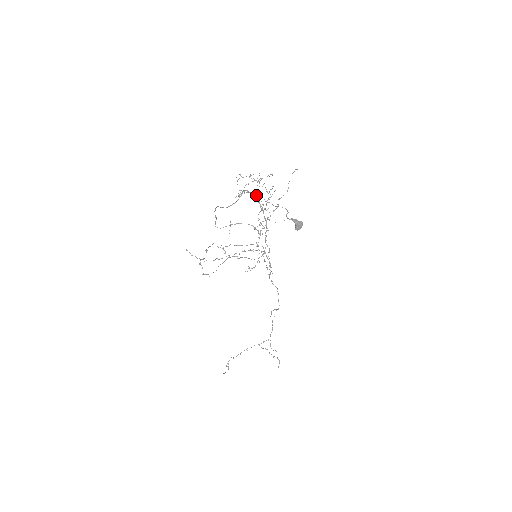
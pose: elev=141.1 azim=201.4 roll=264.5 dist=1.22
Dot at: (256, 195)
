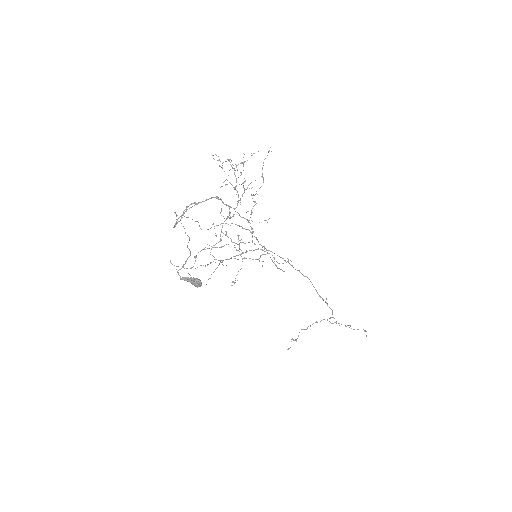
Dot at: (218, 199)
